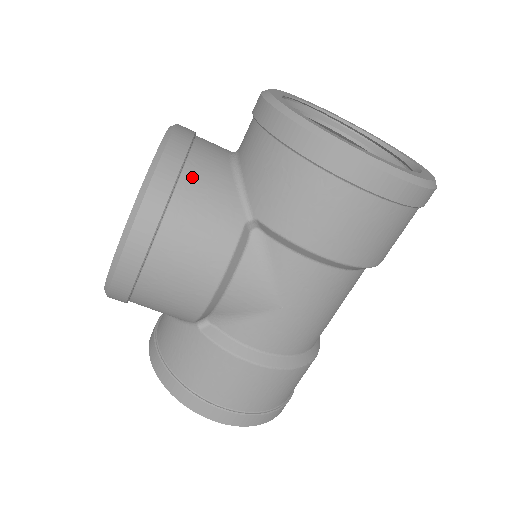
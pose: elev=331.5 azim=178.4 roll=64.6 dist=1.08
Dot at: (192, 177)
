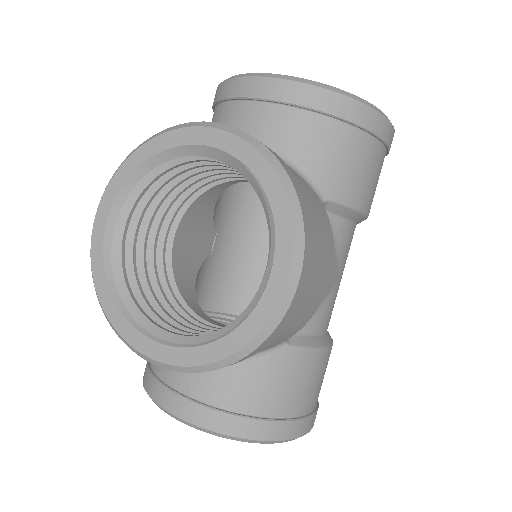
Dot at: occluded
